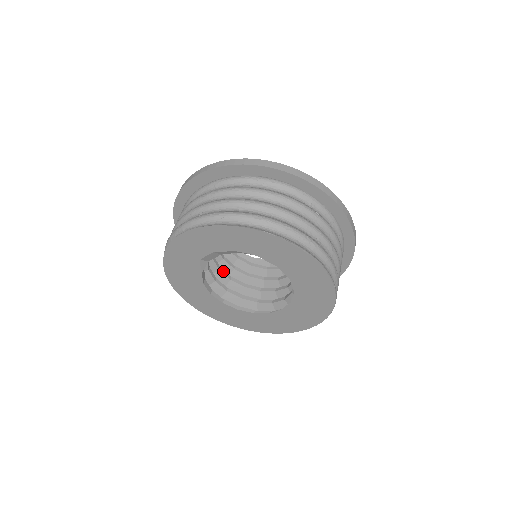
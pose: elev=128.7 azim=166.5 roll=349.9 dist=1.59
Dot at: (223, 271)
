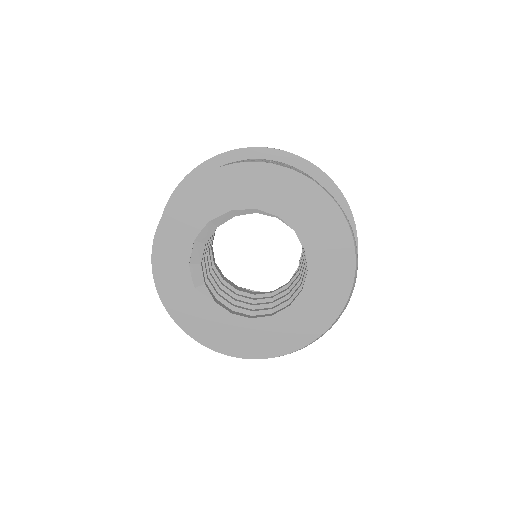
Dot at: (258, 304)
